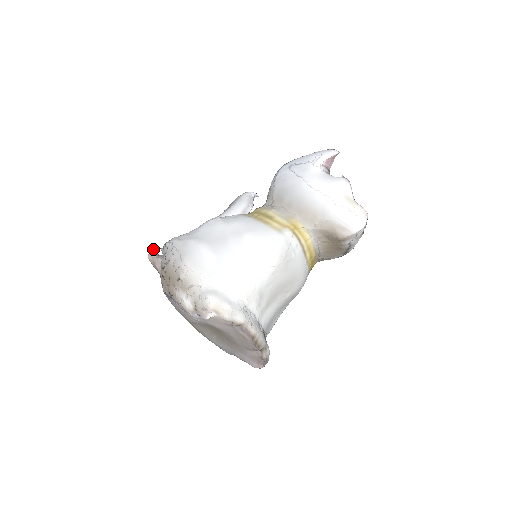
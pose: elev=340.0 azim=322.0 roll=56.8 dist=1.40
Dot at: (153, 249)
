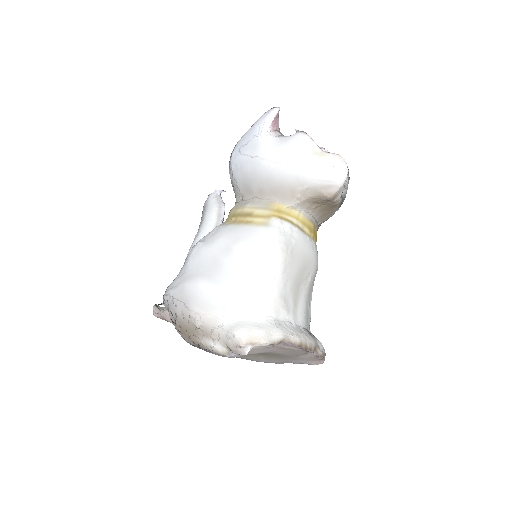
Dot at: (154, 306)
